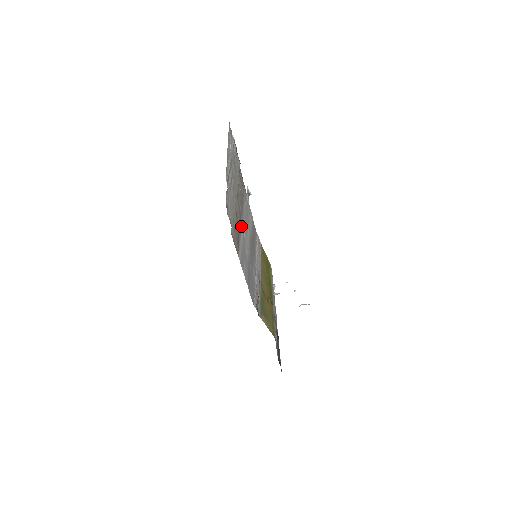
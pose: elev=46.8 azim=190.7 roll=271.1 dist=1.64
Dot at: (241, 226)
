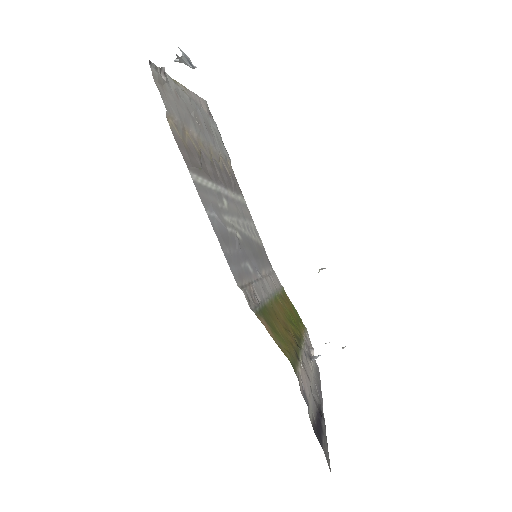
Dot at: (214, 182)
